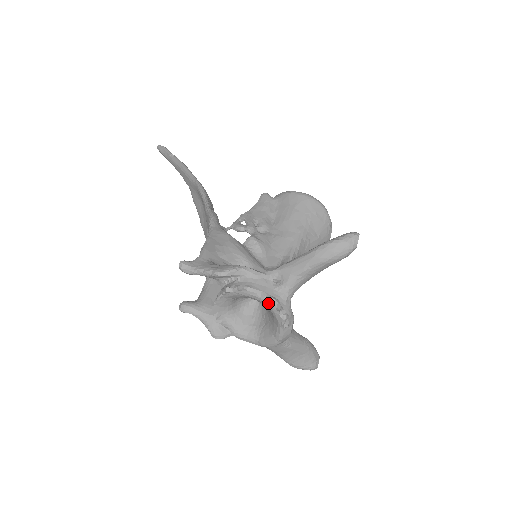
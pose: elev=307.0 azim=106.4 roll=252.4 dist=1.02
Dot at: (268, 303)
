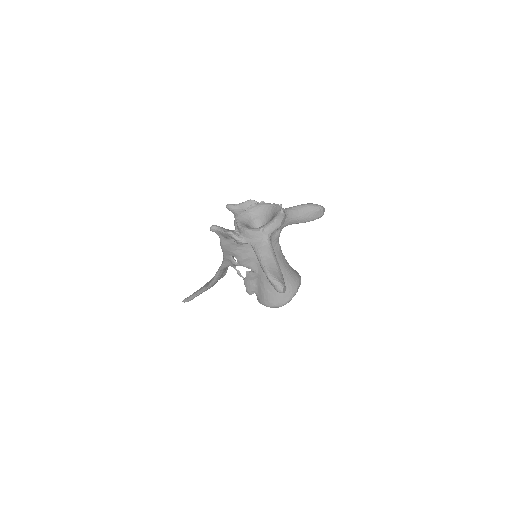
Dot at: (275, 205)
